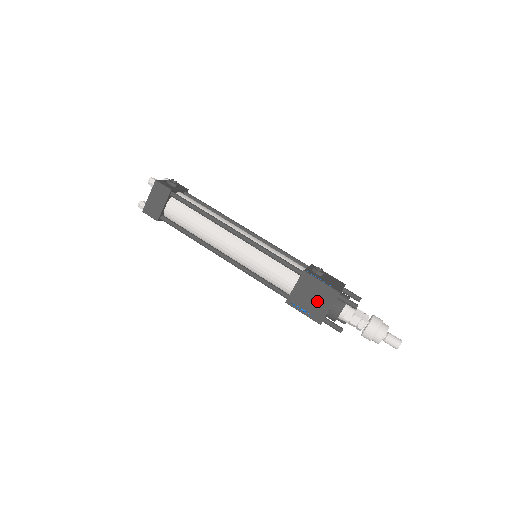
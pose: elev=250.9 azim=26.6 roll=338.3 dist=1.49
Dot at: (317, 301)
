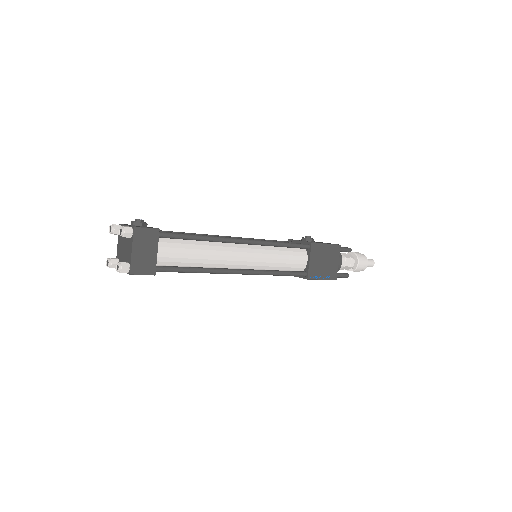
Dot at: (328, 262)
